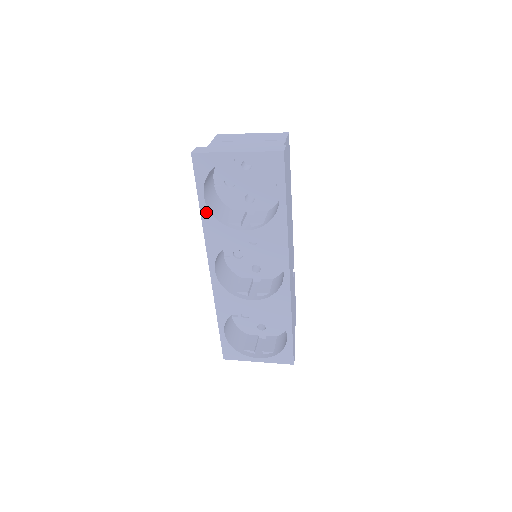
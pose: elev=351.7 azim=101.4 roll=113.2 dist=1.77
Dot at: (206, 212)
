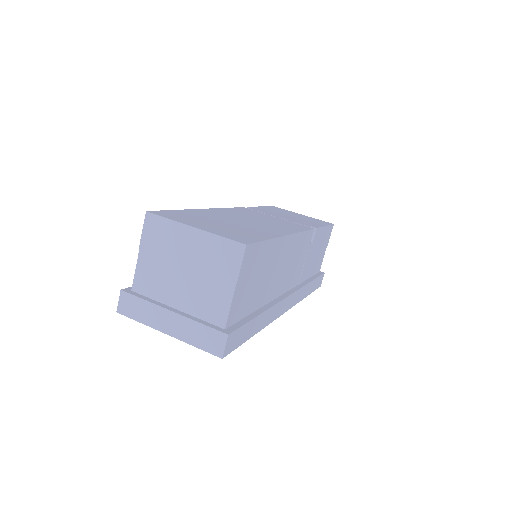
Dot at: occluded
